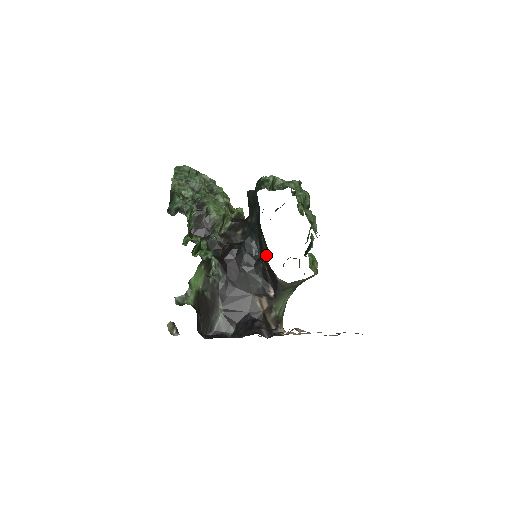
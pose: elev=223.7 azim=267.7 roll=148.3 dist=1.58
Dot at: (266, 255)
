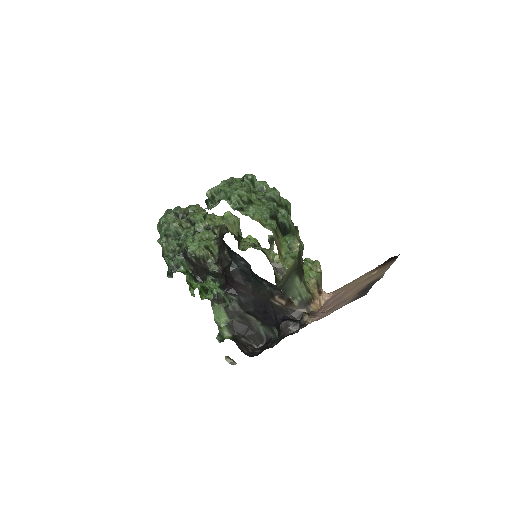
Dot at: occluded
